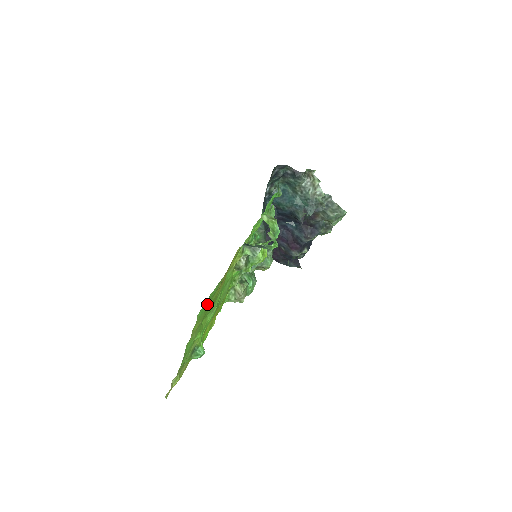
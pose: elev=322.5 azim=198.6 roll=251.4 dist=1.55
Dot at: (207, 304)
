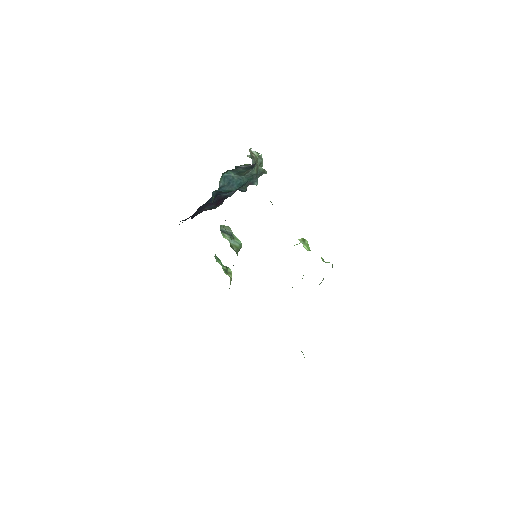
Dot at: occluded
